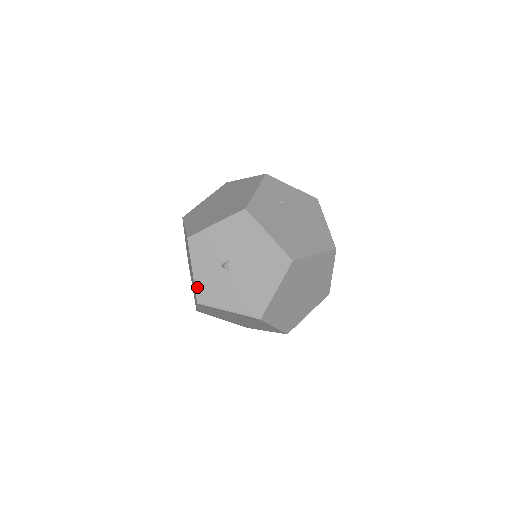
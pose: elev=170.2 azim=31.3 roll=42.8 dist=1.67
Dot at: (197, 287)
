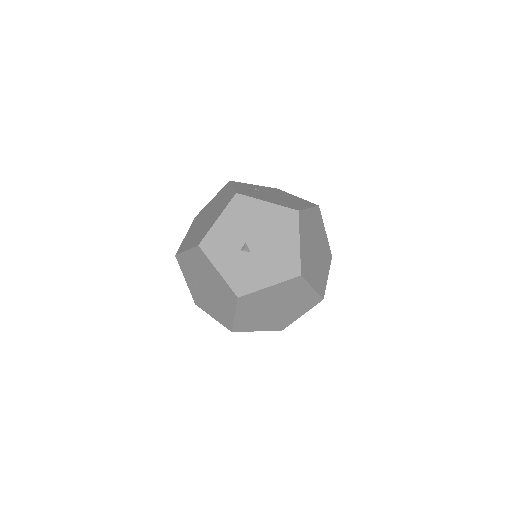
Dot at: (230, 283)
